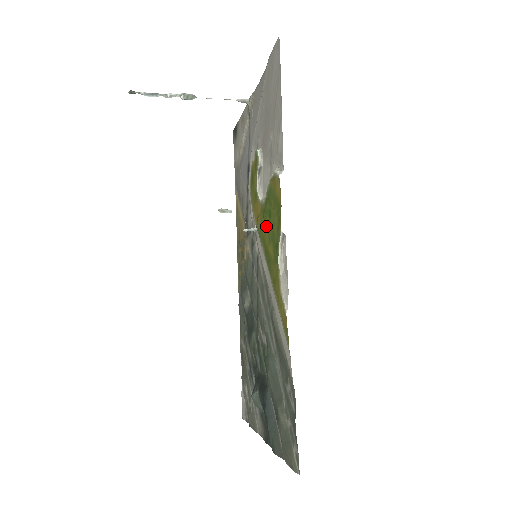
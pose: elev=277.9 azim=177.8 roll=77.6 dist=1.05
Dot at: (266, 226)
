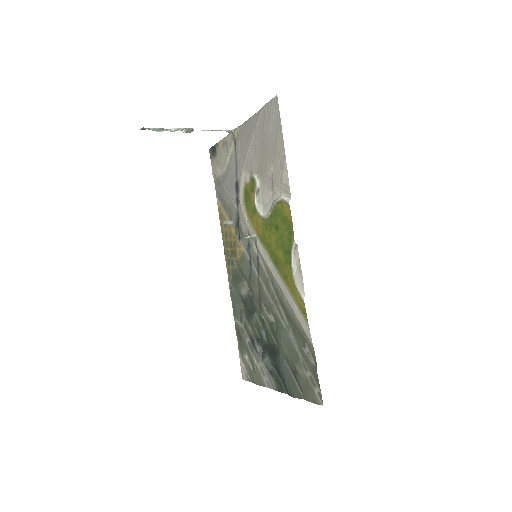
Dot at: (272, 236)
